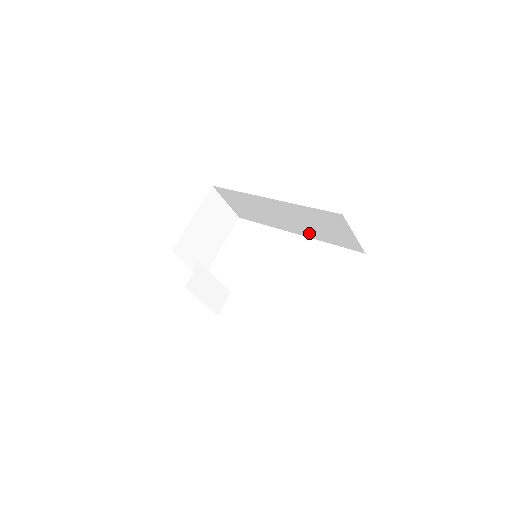
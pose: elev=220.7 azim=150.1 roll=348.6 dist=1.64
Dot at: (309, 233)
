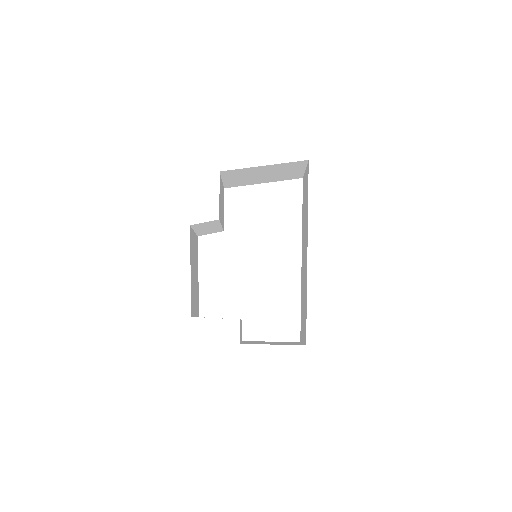
Dot at: (302, 281)
